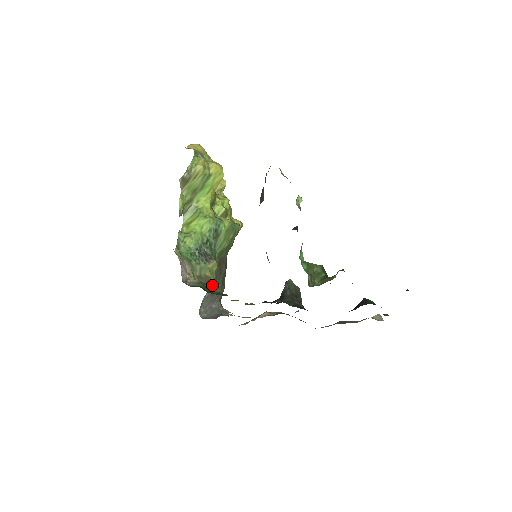
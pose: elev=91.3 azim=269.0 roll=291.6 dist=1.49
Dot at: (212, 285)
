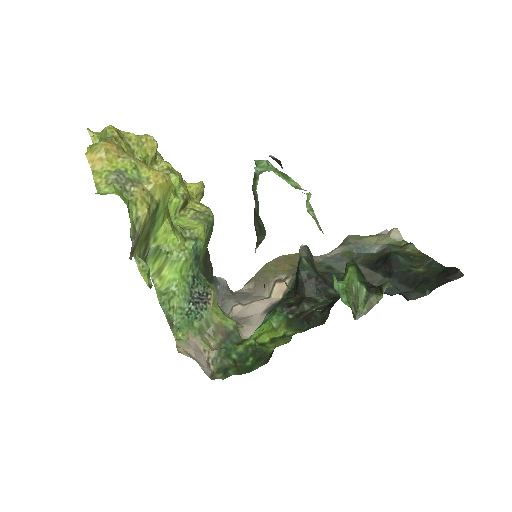
Dot at: (230, 334)
